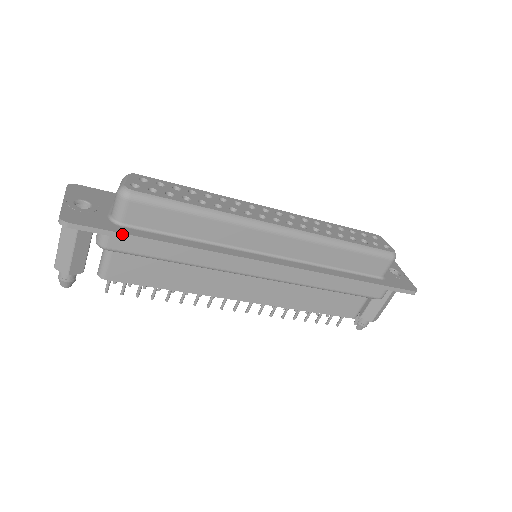
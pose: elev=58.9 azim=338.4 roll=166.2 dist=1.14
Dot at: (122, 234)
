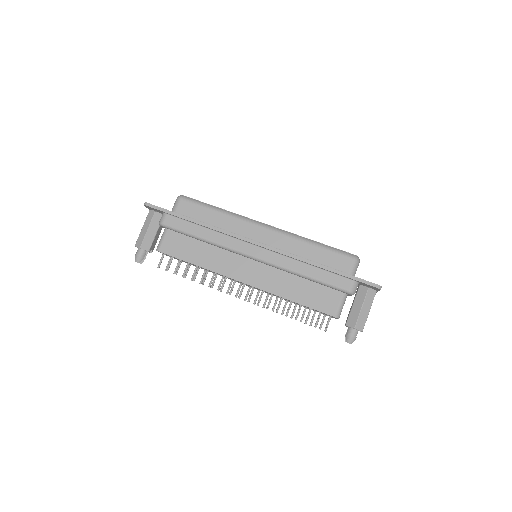
Dot at: (172, 212)
